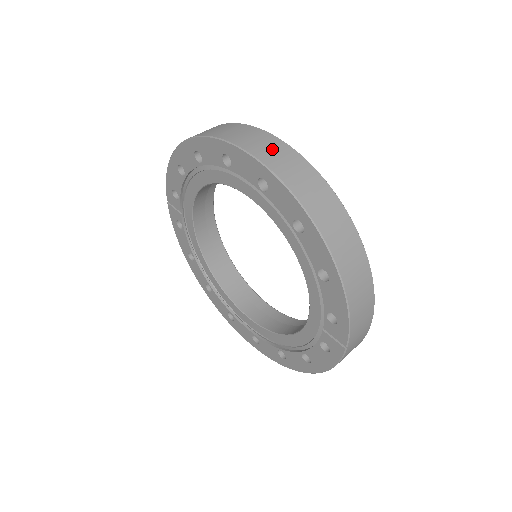
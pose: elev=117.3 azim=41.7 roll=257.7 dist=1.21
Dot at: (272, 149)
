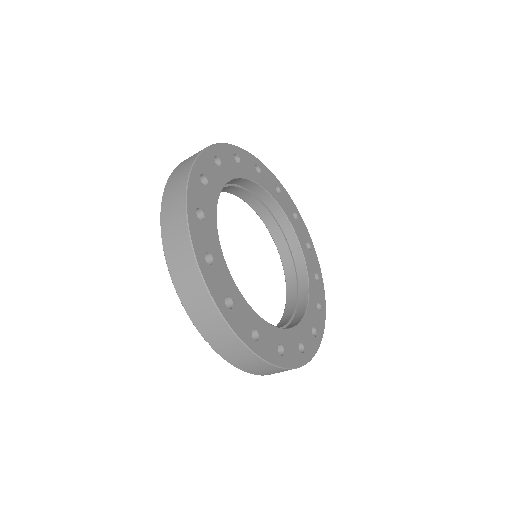
Dot at: (184, 166)
